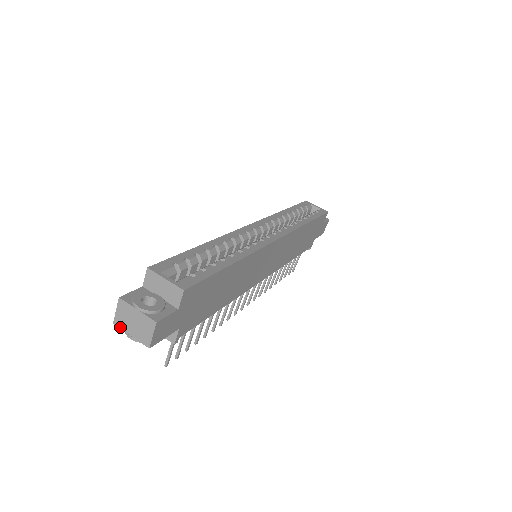
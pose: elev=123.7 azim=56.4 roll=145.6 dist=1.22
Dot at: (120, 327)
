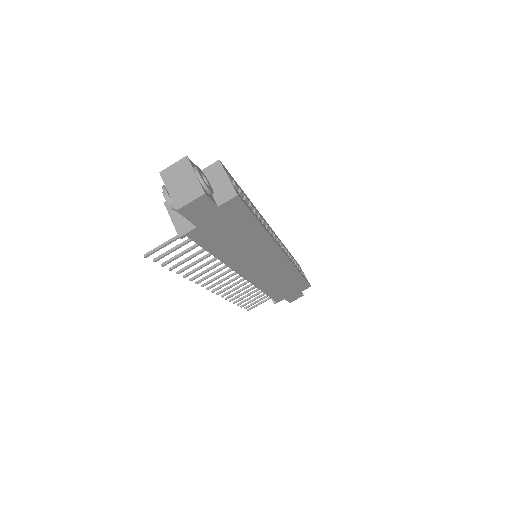
Dot at: (164, 179)
